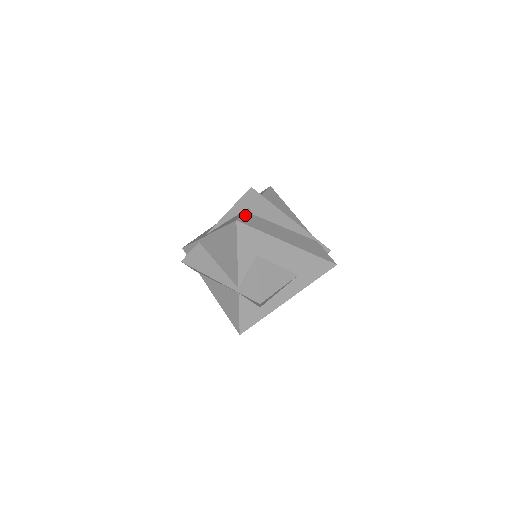
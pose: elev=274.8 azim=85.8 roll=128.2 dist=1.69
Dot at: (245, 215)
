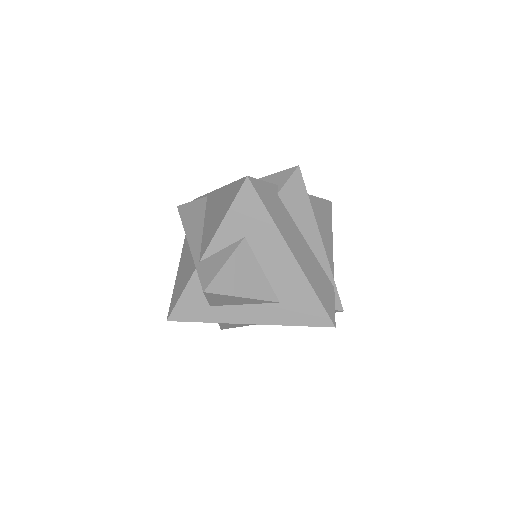
Dot at: (265, 184)
